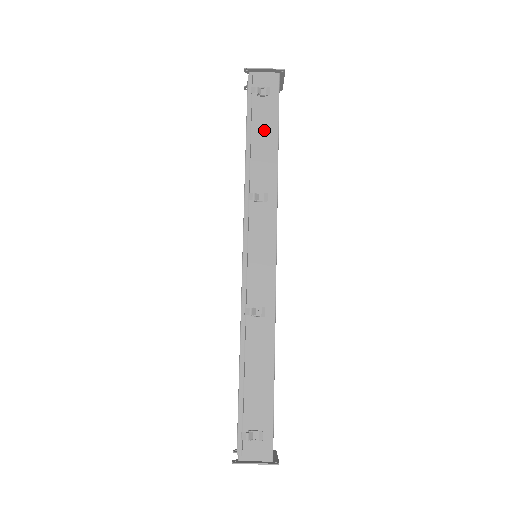
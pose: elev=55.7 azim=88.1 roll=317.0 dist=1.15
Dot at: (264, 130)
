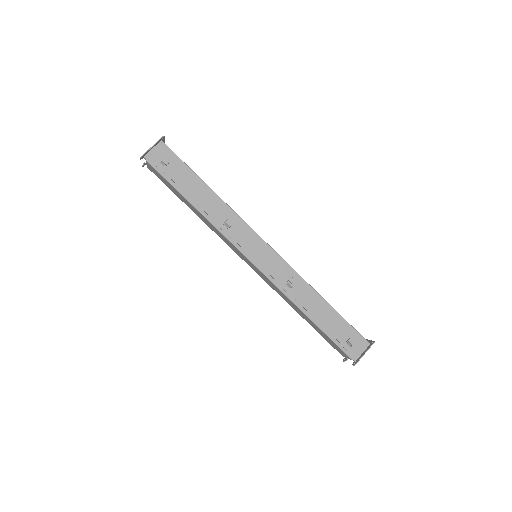
Dot at: (189, 183)
